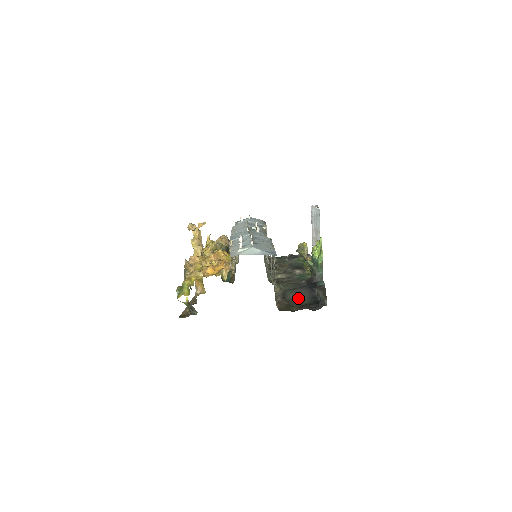
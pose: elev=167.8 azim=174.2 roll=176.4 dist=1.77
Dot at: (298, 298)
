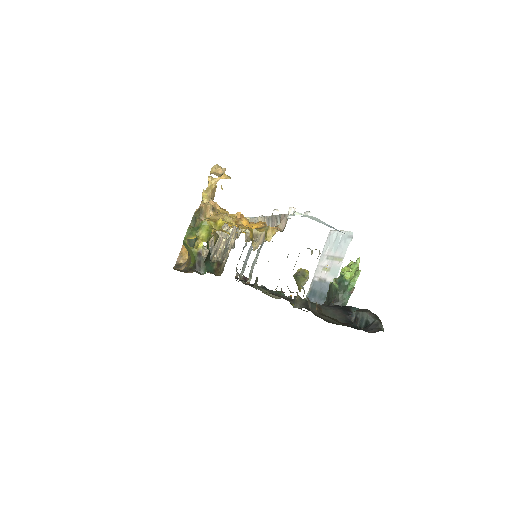
Dot at: occluded
